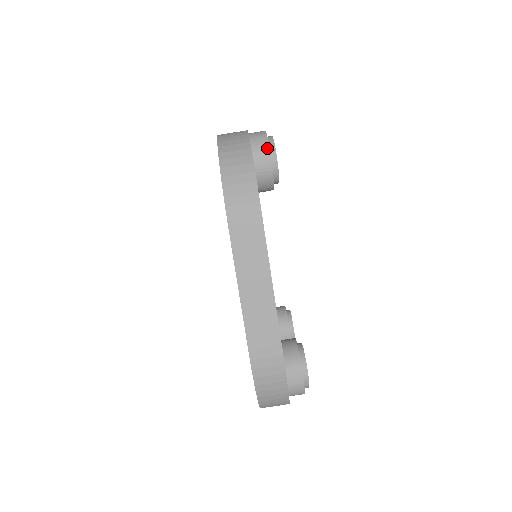
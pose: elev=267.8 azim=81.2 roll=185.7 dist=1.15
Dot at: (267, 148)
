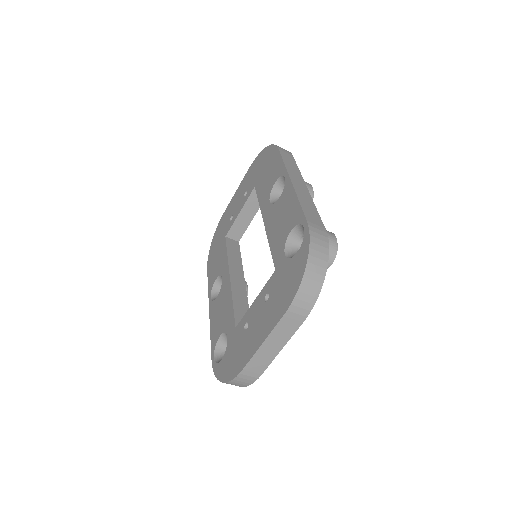
Dot at: (331, 259)
